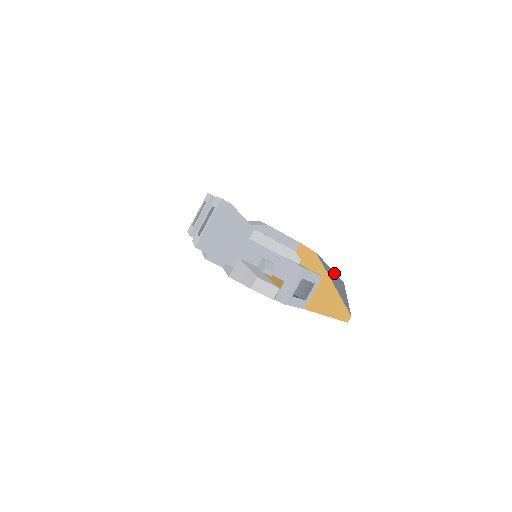
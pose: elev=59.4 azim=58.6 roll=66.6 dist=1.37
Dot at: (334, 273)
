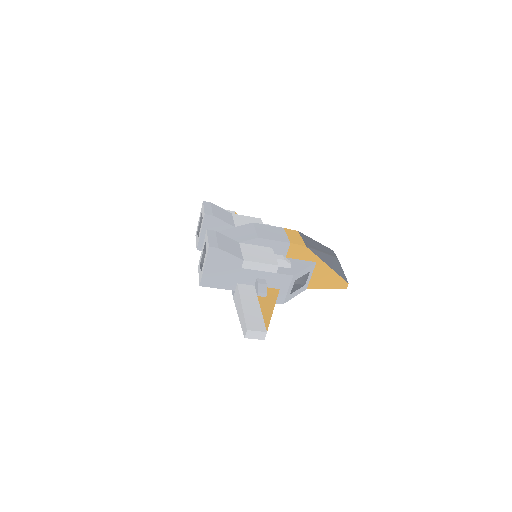
Dot at: (327, 255)
